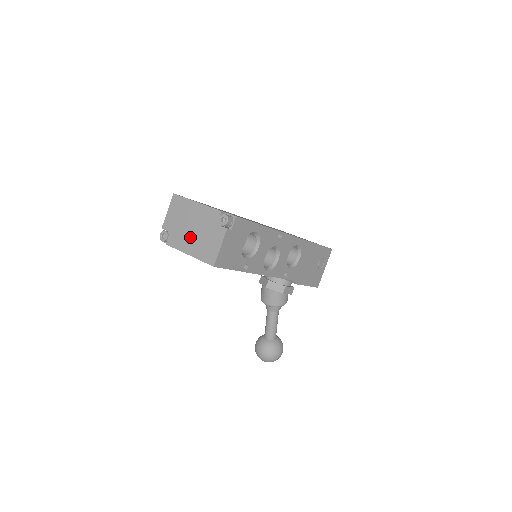
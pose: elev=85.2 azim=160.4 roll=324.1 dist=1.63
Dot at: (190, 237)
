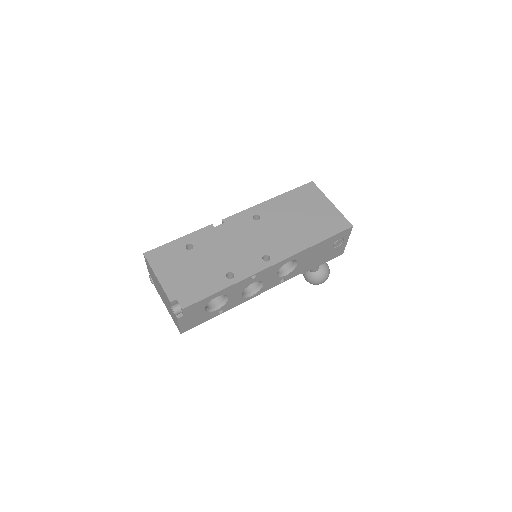
Dot at: (163, 299)
